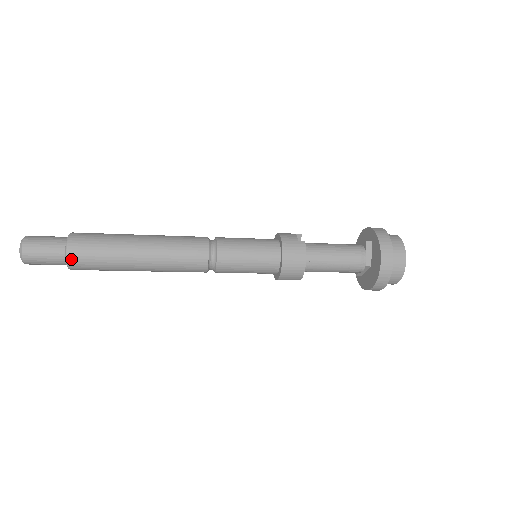
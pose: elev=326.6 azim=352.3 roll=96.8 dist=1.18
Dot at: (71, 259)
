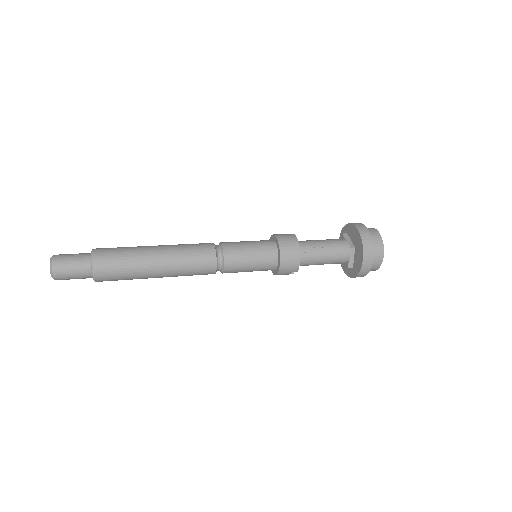
Dot at: (96, 259)
